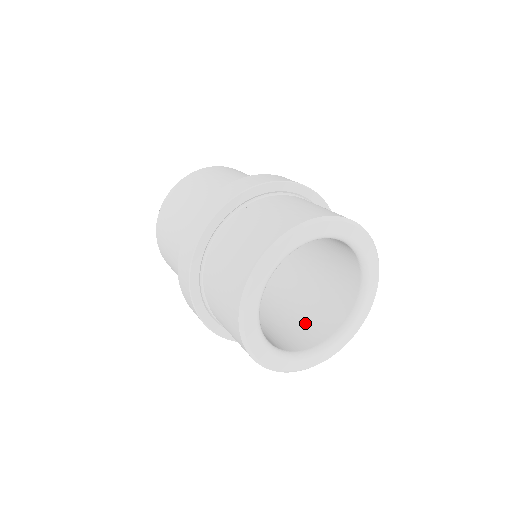
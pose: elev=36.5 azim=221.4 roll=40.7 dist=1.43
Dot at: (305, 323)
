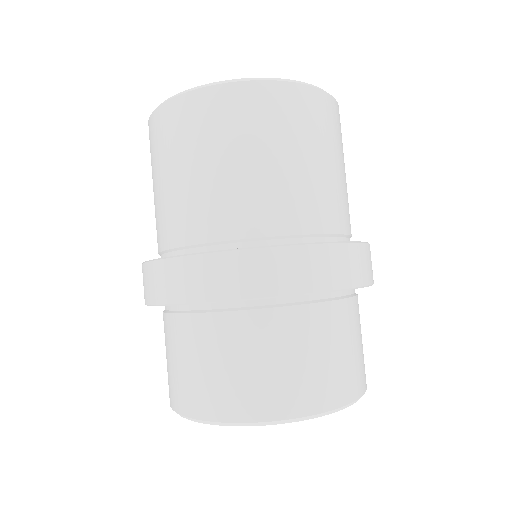
Dot at: occluded
